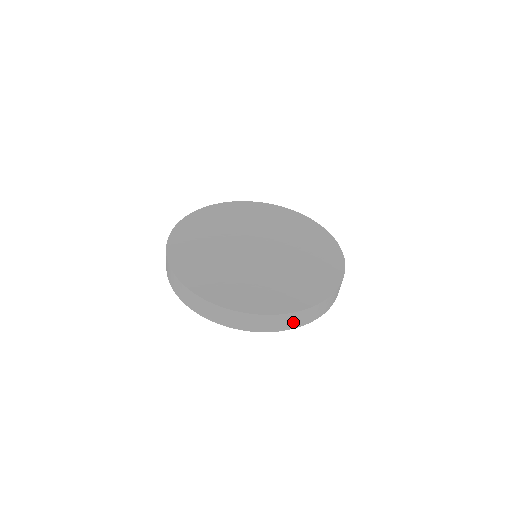
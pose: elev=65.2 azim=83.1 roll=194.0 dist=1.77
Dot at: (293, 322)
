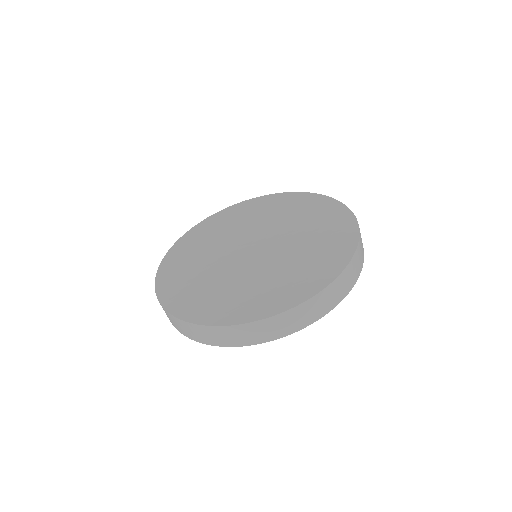
Dot at: (278, 329)
